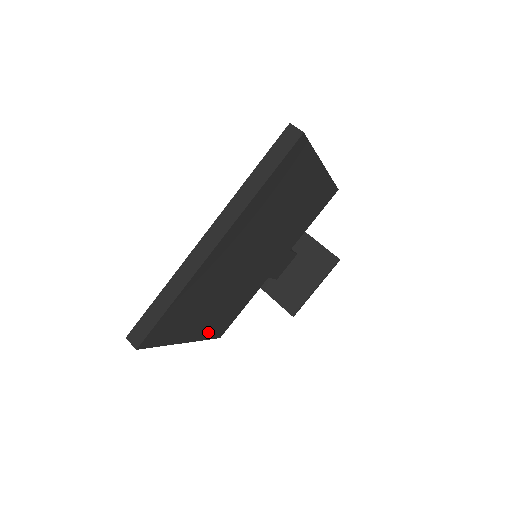
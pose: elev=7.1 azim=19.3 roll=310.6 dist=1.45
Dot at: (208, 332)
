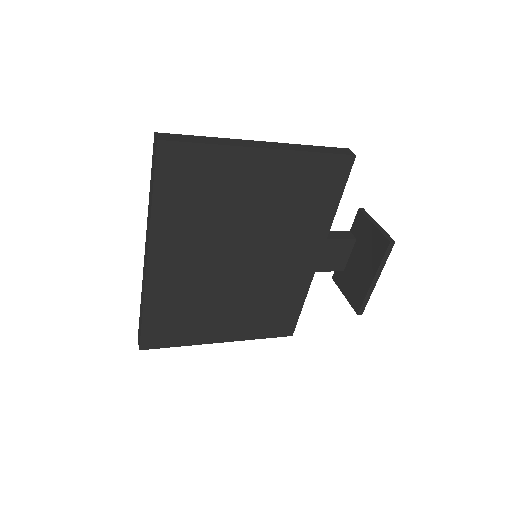
Dot at: (255, 332)
